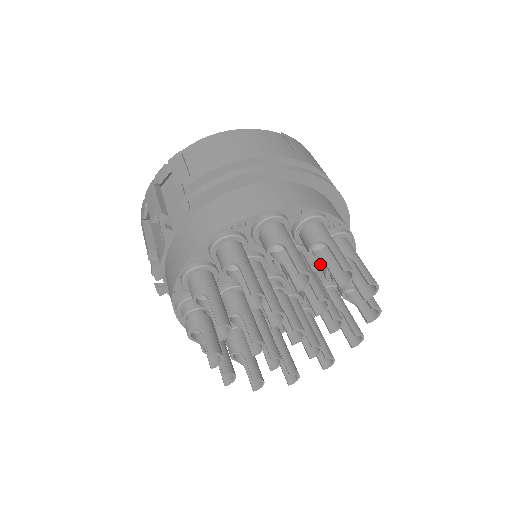
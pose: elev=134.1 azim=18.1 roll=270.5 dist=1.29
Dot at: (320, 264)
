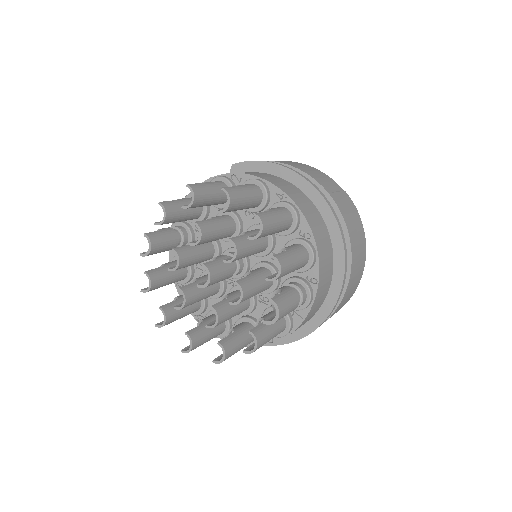
Dot at: occluded
